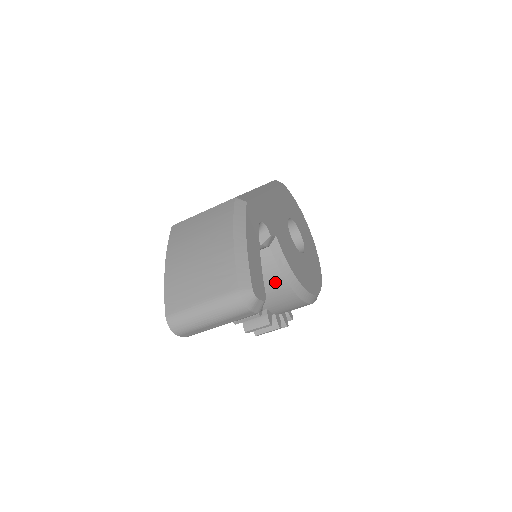
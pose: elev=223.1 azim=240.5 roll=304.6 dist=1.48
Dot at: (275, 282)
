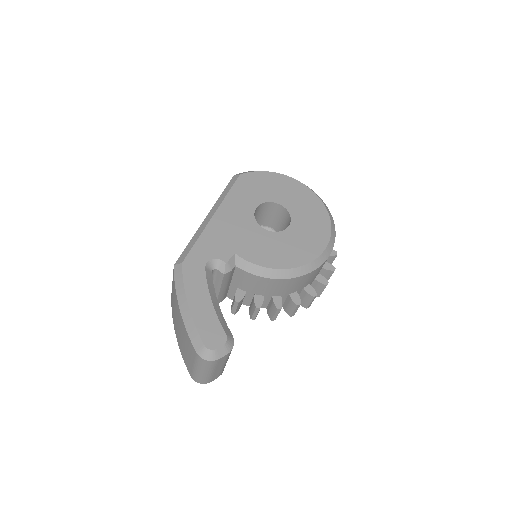
Dot at: (266, 283)
